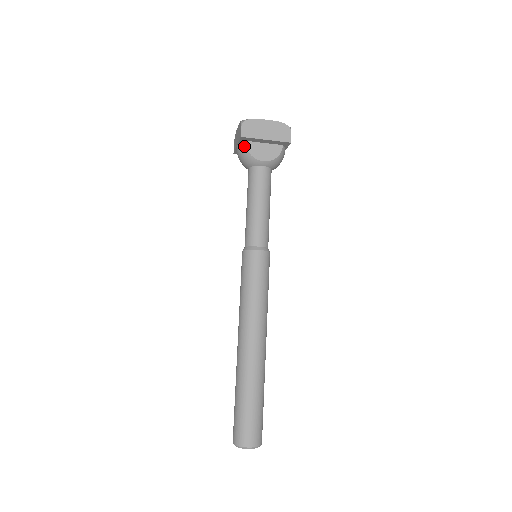
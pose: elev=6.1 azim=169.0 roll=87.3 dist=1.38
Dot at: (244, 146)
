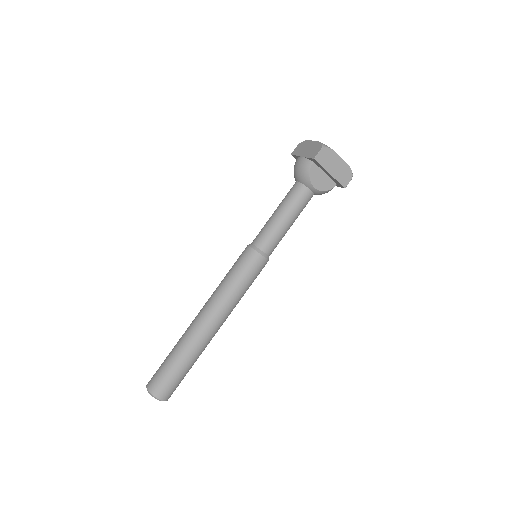
Dot at: (309, 165)
